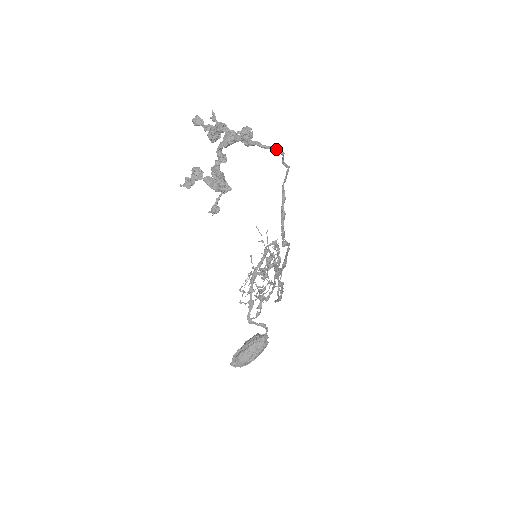
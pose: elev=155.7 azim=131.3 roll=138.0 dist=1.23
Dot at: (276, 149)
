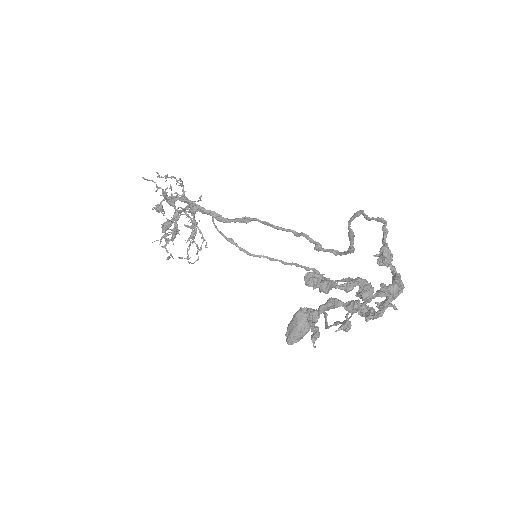
Dot at: (385, 227)
